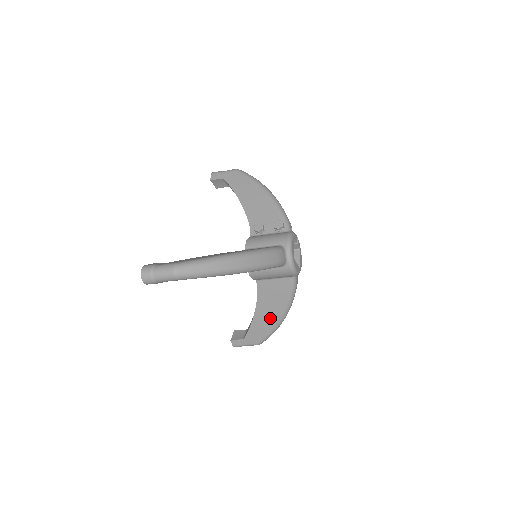
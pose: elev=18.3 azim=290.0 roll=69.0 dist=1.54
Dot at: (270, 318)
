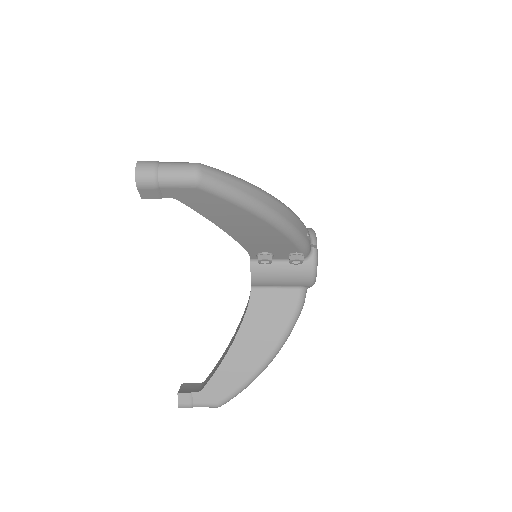
Dot at: occluded
